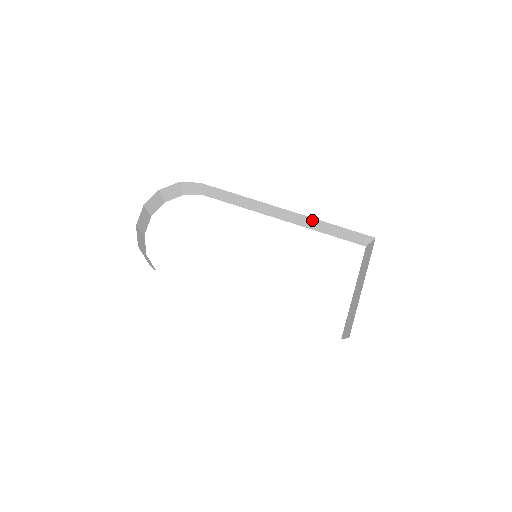
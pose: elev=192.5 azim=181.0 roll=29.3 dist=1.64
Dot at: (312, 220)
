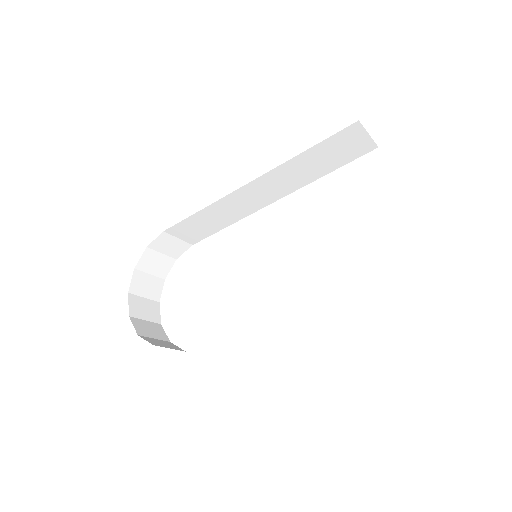
Dot at: (284, 170)
